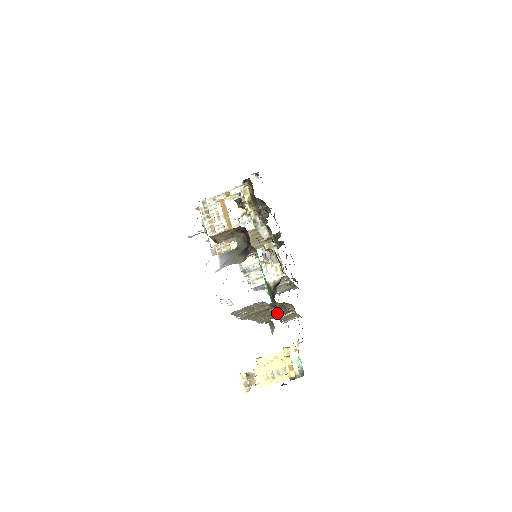
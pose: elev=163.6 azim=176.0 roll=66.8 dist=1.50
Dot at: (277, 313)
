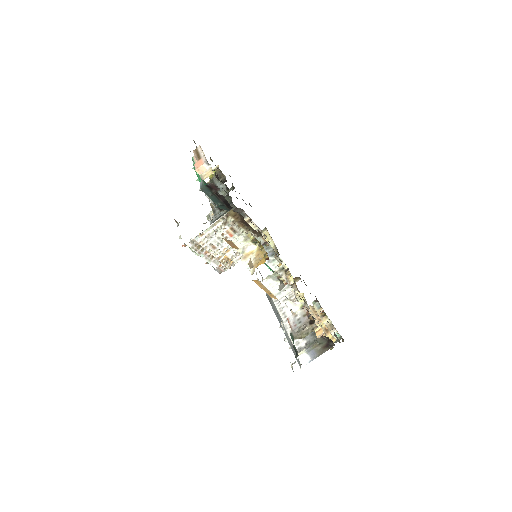
Dot at: occluded
